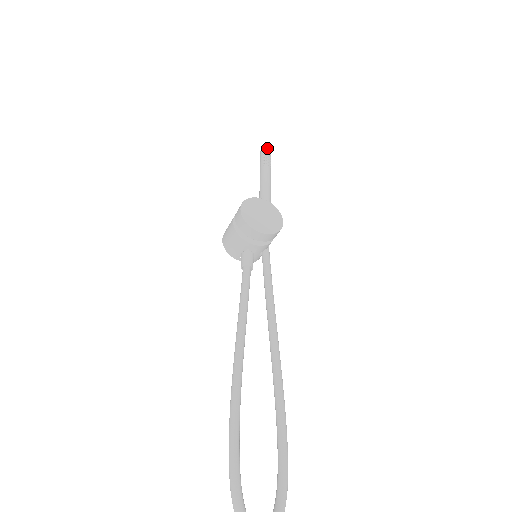
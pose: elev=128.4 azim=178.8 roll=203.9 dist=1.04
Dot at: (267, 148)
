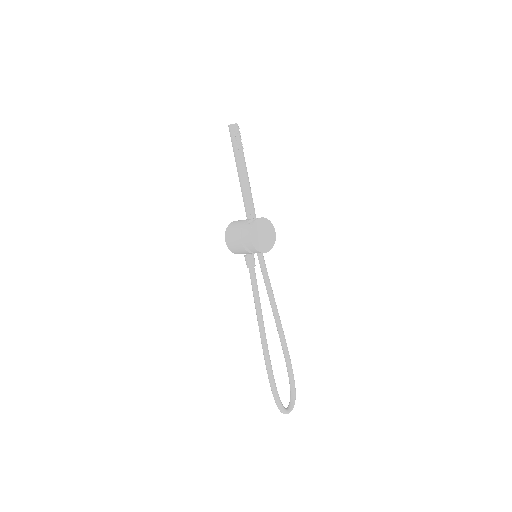
Dot at: (236, 124)
